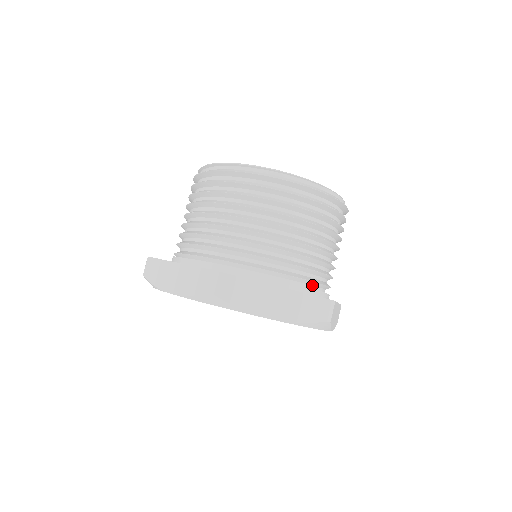
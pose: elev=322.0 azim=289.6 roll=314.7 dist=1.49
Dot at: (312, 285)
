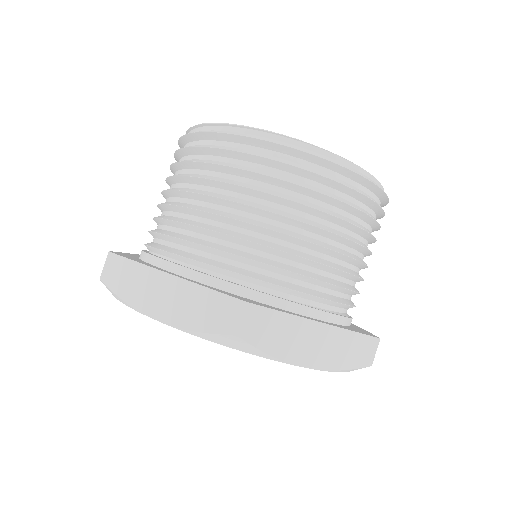
Dot at: (257, 284)
